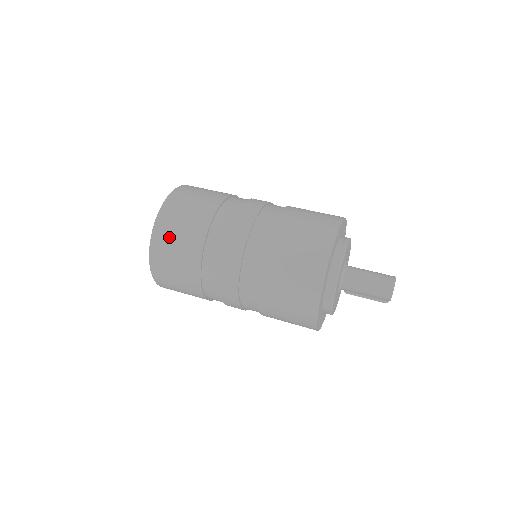
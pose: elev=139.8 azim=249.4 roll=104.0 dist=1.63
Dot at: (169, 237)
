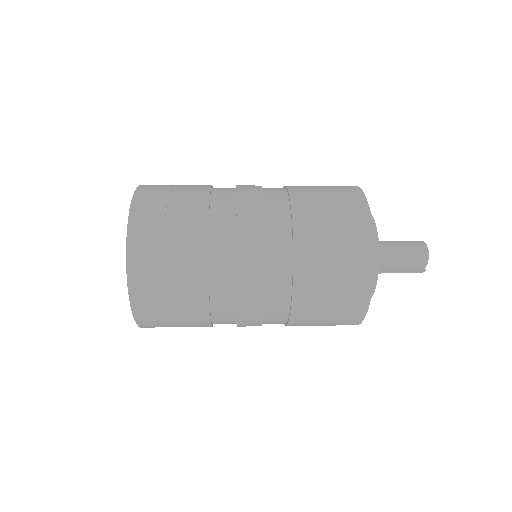
Dot at: (160, 191)
